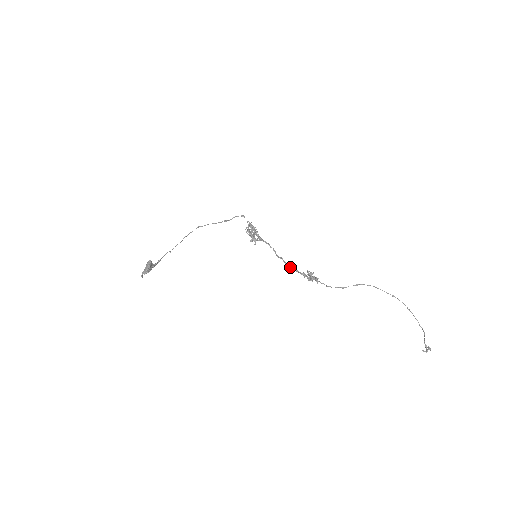
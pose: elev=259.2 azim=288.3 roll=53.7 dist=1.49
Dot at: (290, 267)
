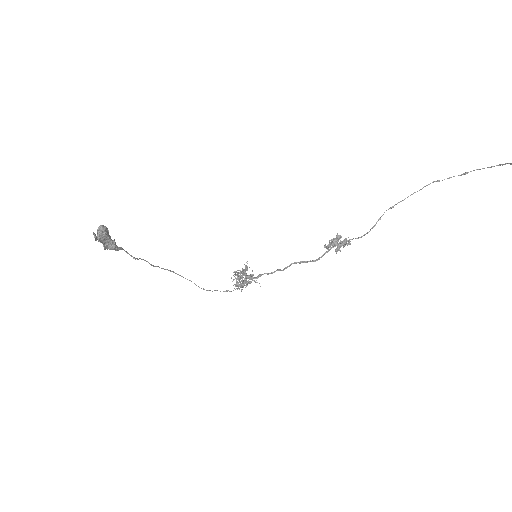
Dot at: (307, 261)
